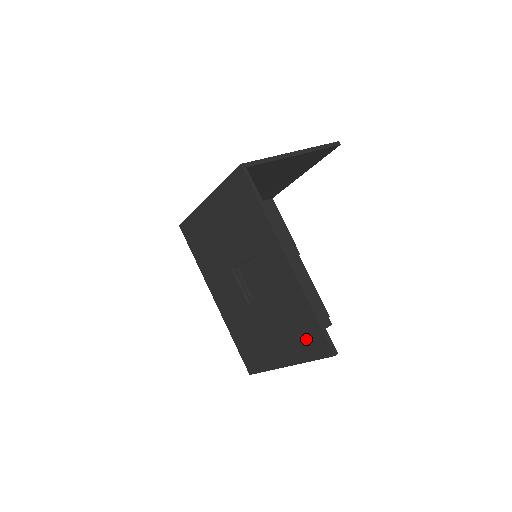
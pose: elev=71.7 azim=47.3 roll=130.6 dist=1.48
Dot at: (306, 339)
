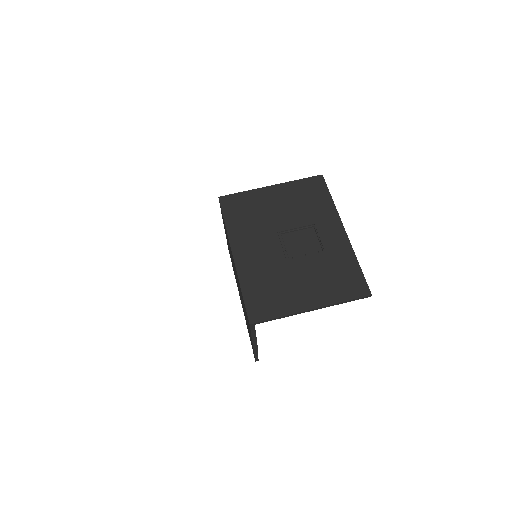
Dot at: (345, 284)
